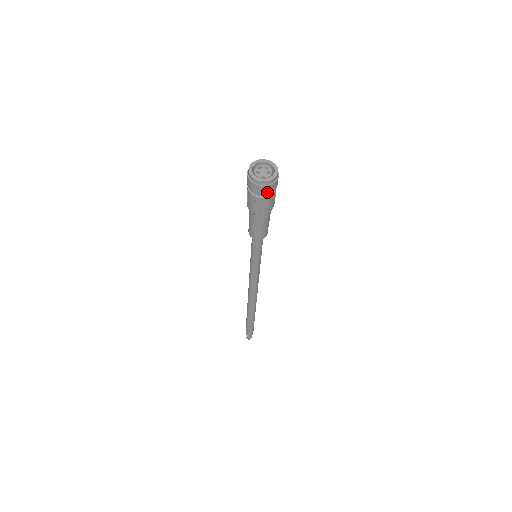
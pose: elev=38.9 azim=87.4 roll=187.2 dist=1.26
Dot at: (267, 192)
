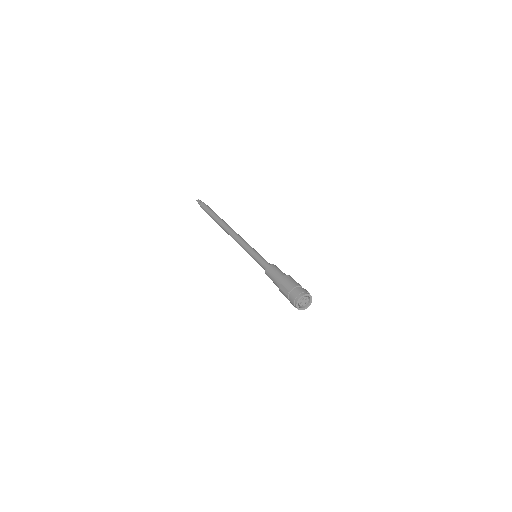
Dot at: occluded
